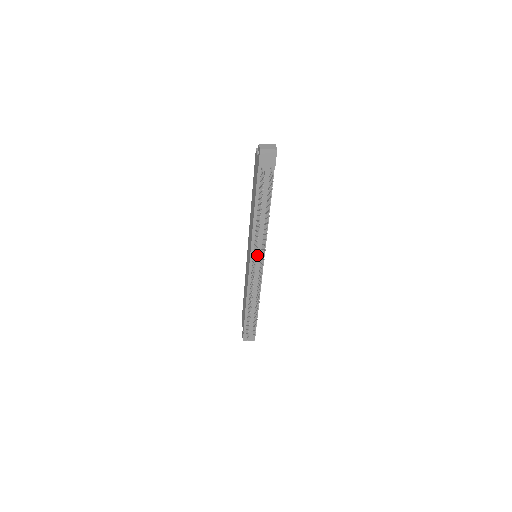
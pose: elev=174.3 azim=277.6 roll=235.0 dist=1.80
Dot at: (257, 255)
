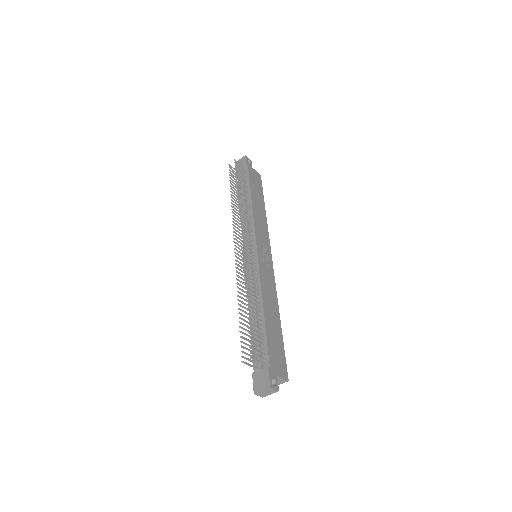
Dot at: occluded
